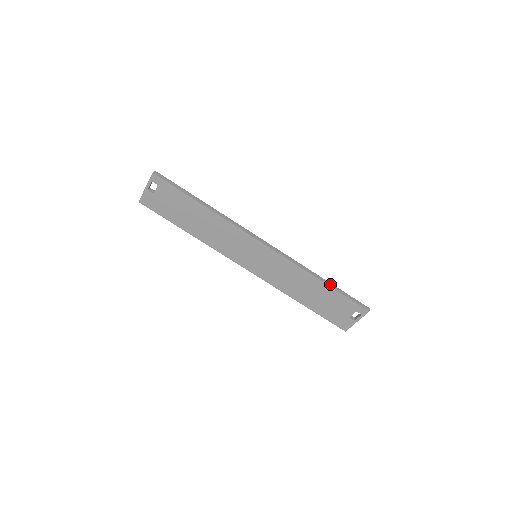
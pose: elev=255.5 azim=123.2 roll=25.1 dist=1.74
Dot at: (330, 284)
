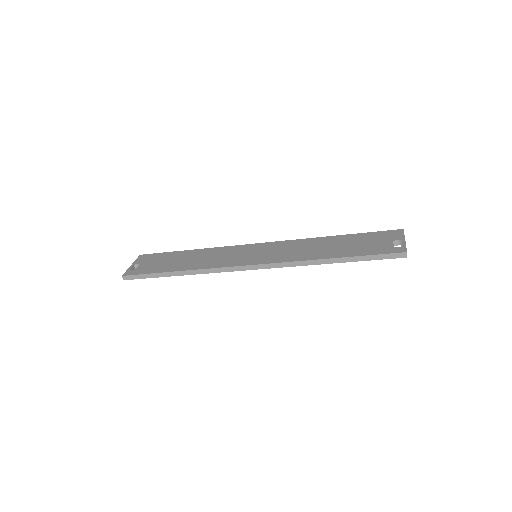
Dot at: (342, 260)
